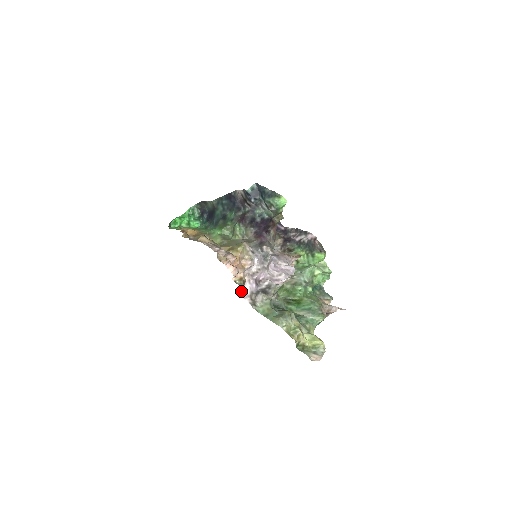
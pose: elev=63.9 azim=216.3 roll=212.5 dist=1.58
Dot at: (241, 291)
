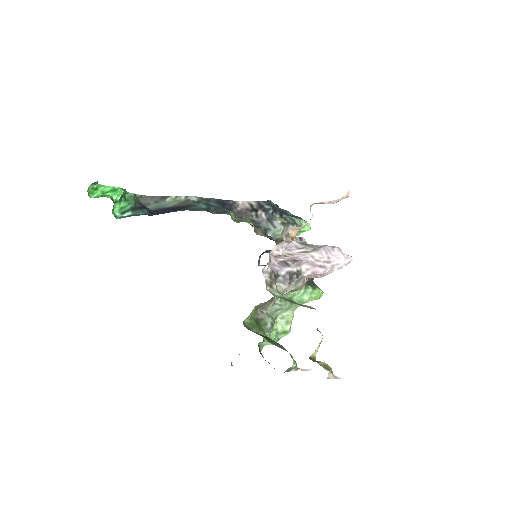
Dot at: occluded
